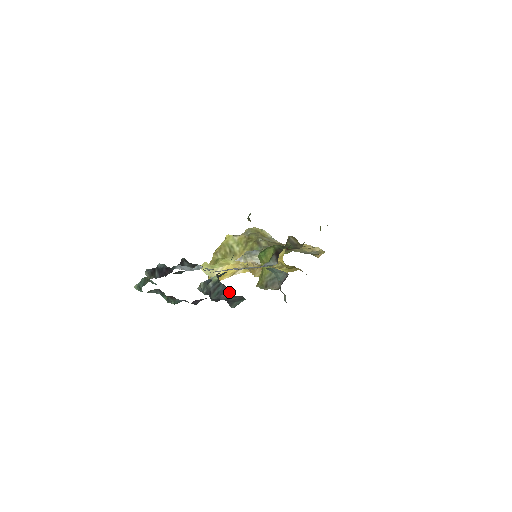
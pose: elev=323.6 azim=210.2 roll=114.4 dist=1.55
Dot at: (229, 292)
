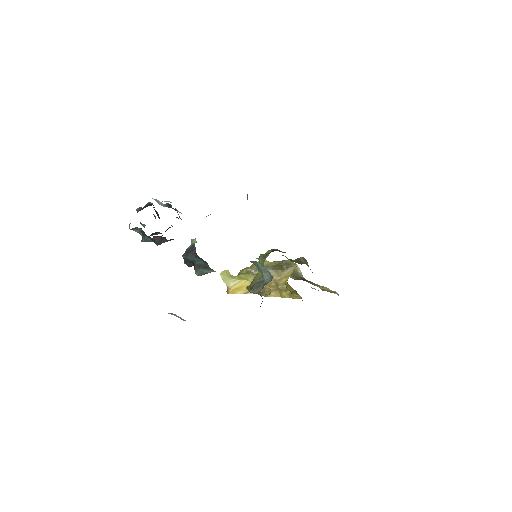
Dot at: (195, 252)
